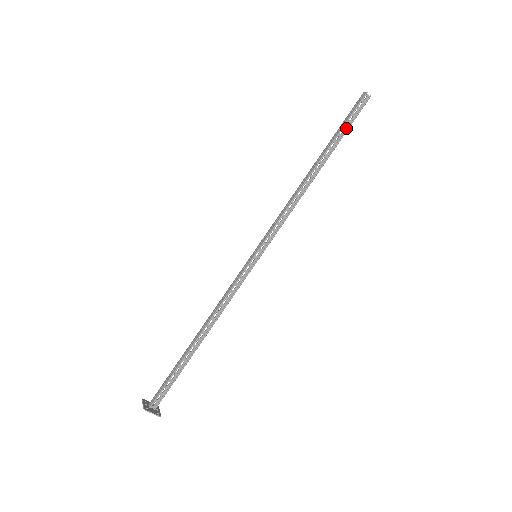
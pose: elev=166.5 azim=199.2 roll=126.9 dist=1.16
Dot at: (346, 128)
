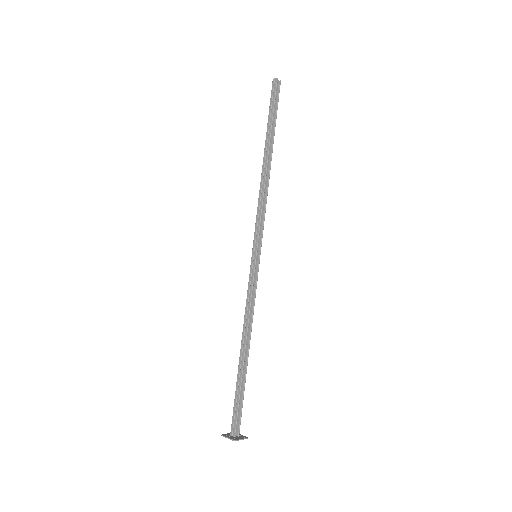
Dot at: (274, 115)
